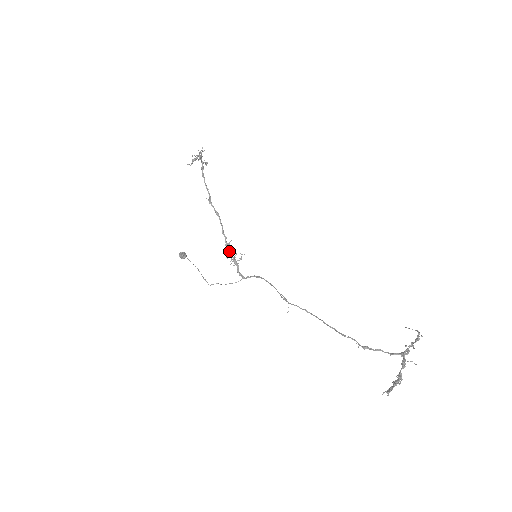
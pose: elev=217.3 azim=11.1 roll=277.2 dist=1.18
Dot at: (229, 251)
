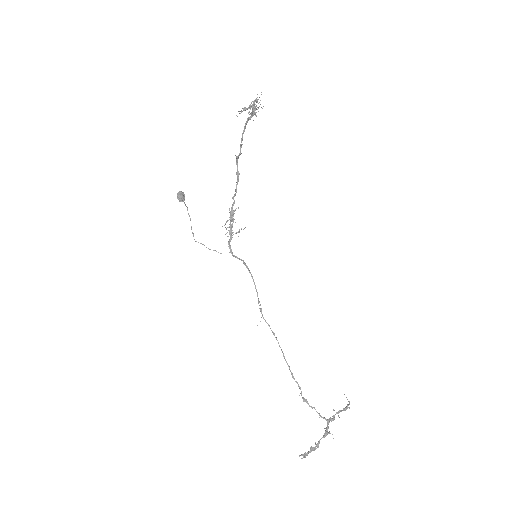
Dot at: (230, 220)
